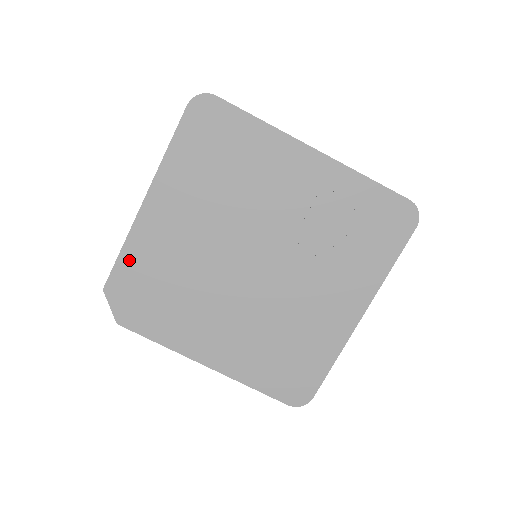
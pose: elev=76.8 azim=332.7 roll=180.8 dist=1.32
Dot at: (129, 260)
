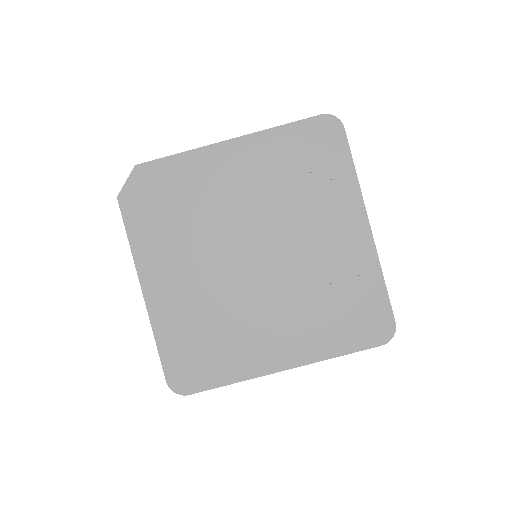
Dot at: (175, 165)
